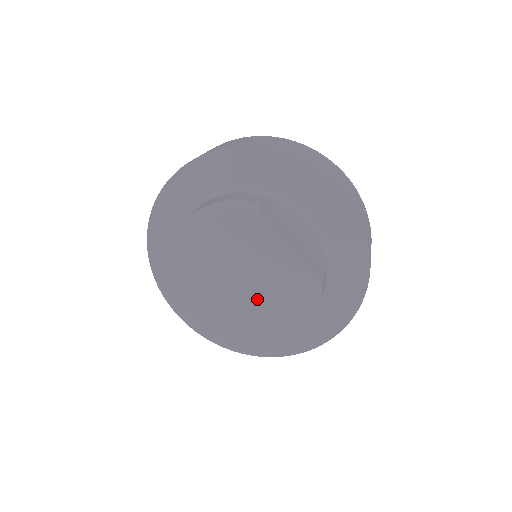
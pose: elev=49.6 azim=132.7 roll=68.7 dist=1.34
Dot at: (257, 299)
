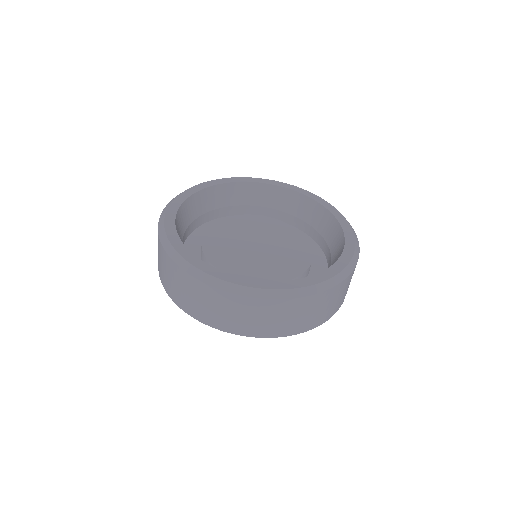
Dot at: occluded
